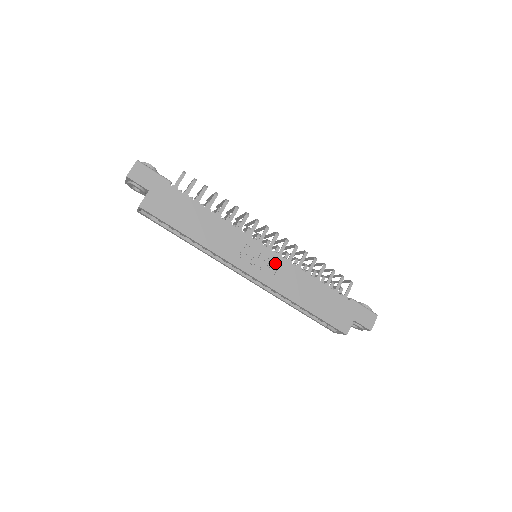
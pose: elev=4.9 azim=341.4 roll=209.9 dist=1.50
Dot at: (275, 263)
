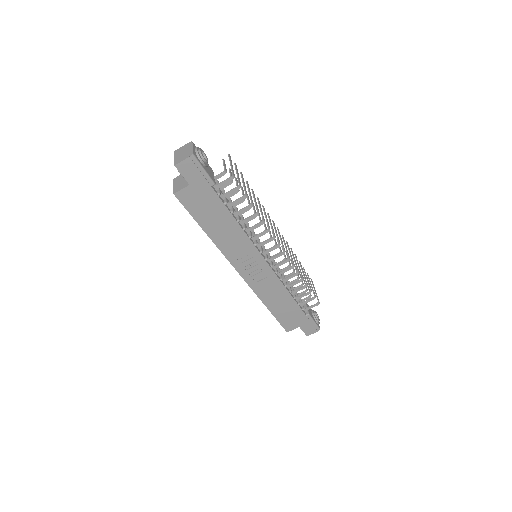
Dot at: (266, 274)
